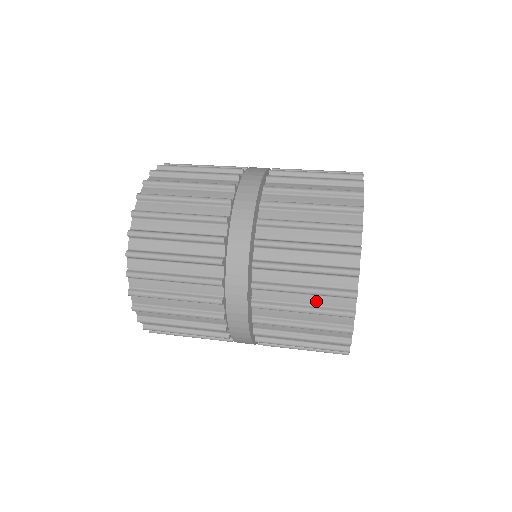
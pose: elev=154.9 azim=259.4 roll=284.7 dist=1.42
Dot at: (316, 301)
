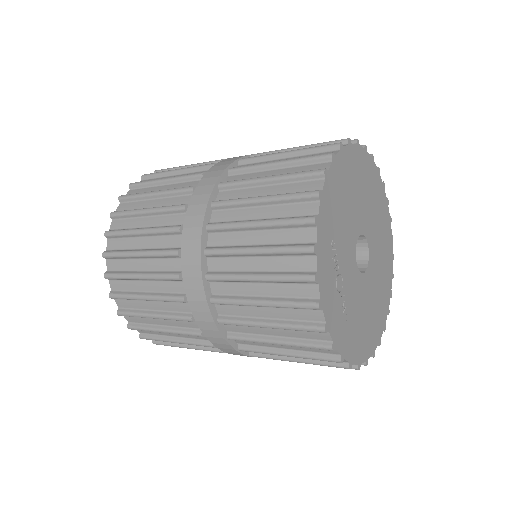
Dot at: occluded
